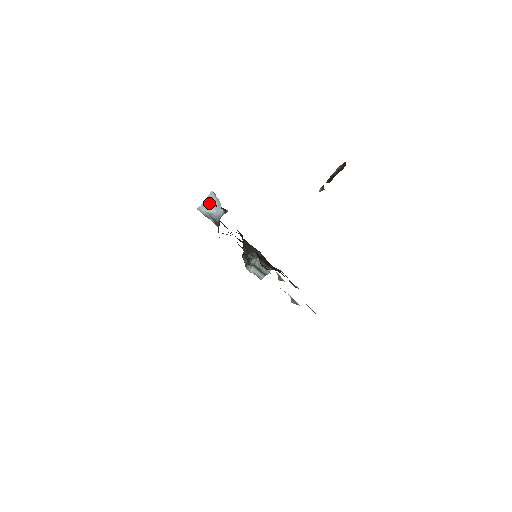
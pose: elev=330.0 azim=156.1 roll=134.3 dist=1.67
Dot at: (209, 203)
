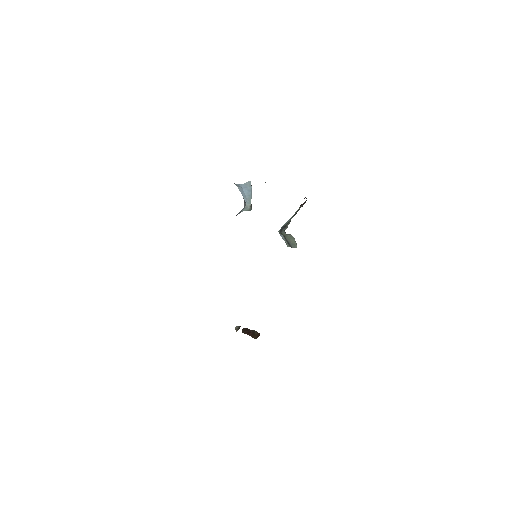
Dot at: (244, 188)
